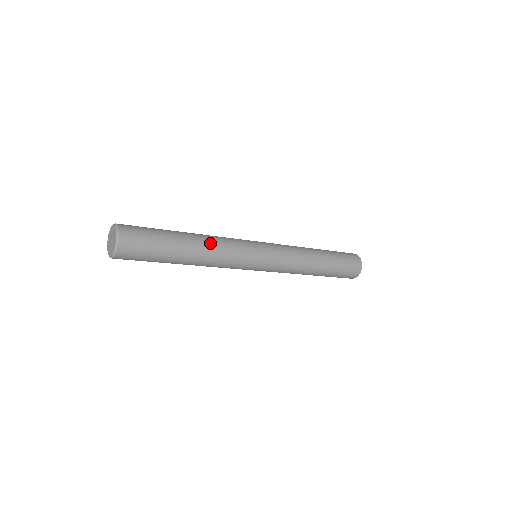
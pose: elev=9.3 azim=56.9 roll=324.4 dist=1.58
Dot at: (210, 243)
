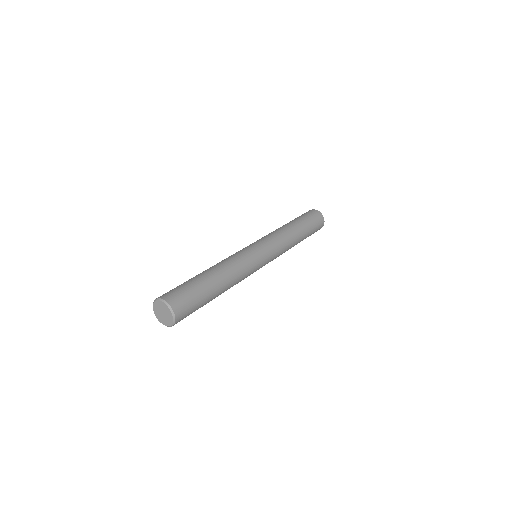
Dot at: (233, 281)
